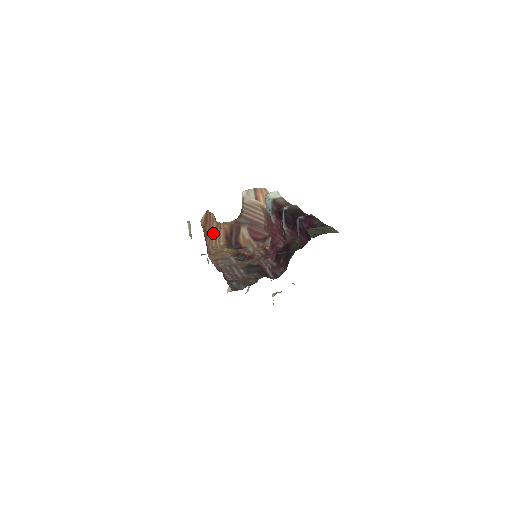
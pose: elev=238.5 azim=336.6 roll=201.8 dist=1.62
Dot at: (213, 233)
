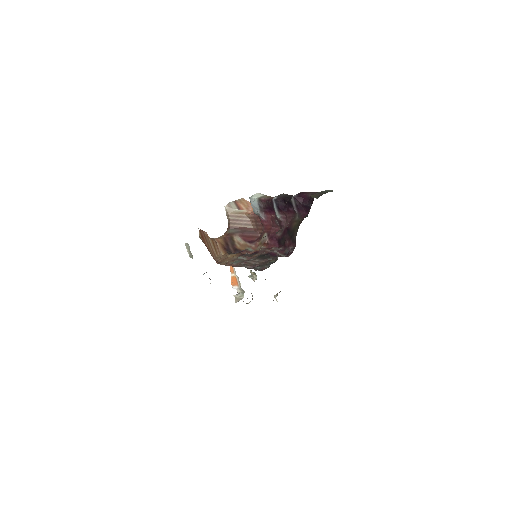
Dot at: (212, 247)
